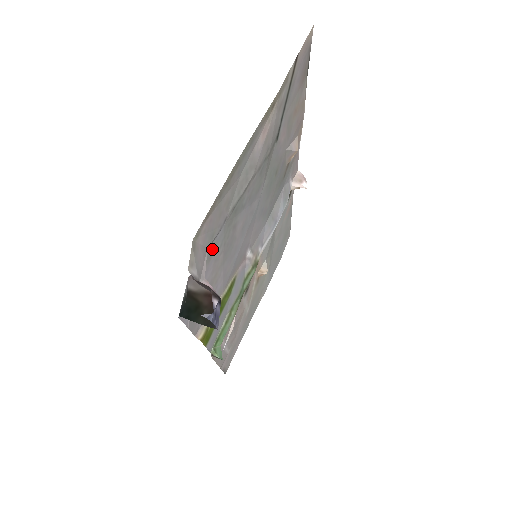
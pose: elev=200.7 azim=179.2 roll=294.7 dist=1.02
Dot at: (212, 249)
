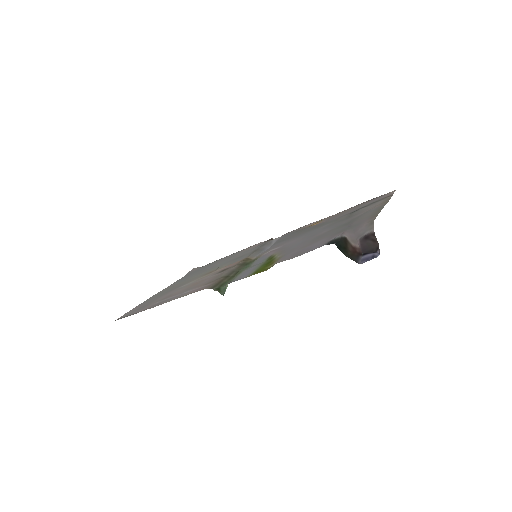
Dot at: (340, 231)
